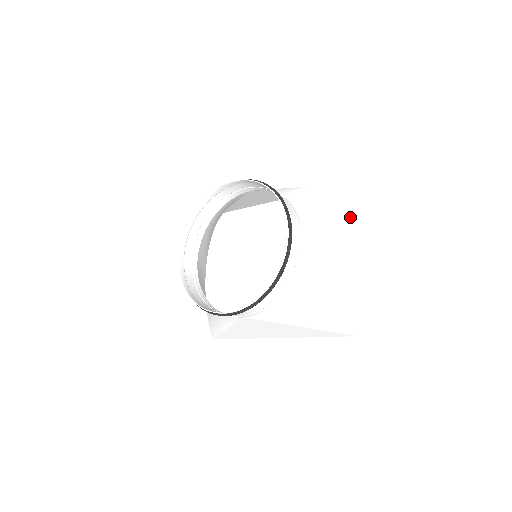
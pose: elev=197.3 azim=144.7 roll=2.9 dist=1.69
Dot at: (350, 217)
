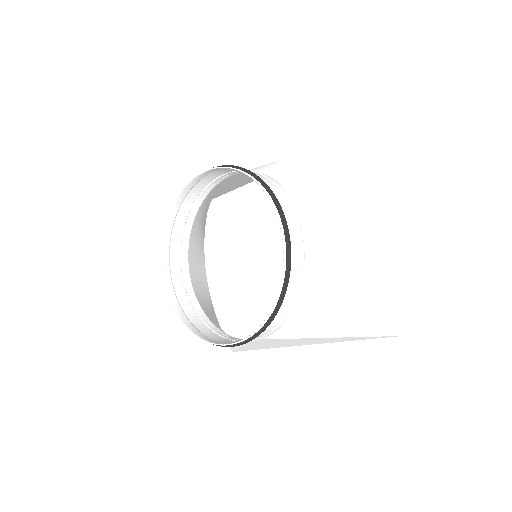
Dot at: (364, 184)
